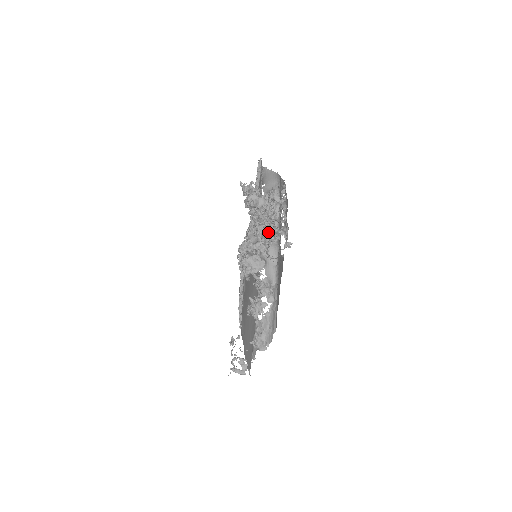
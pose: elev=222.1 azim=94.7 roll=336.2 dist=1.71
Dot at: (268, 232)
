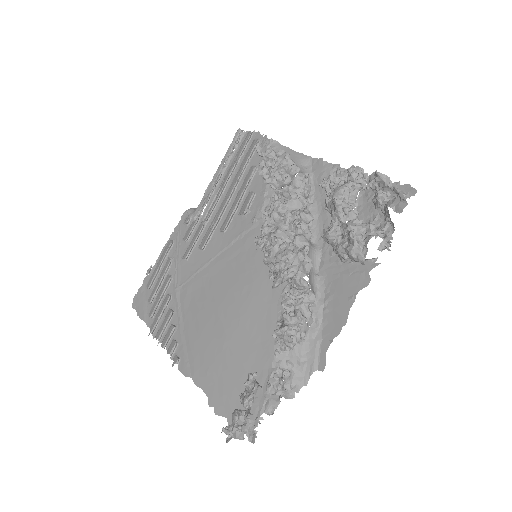
Dot at: (361, 222)
